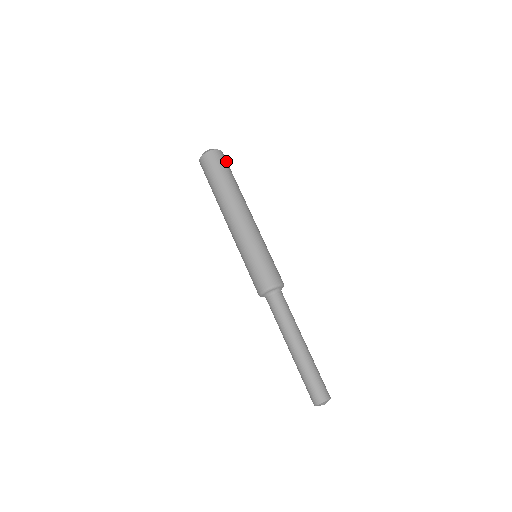
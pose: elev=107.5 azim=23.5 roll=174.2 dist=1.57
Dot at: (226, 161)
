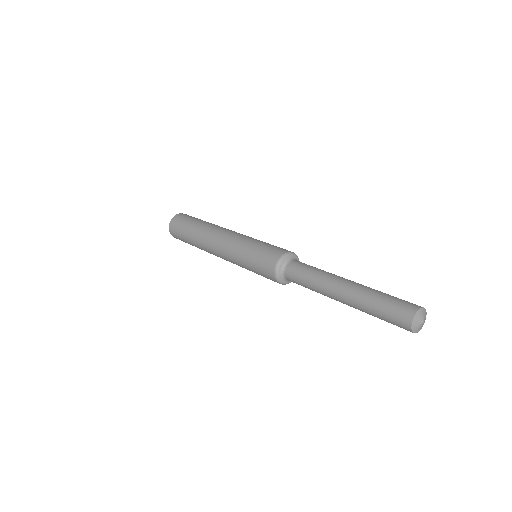
Dot at: occluded
